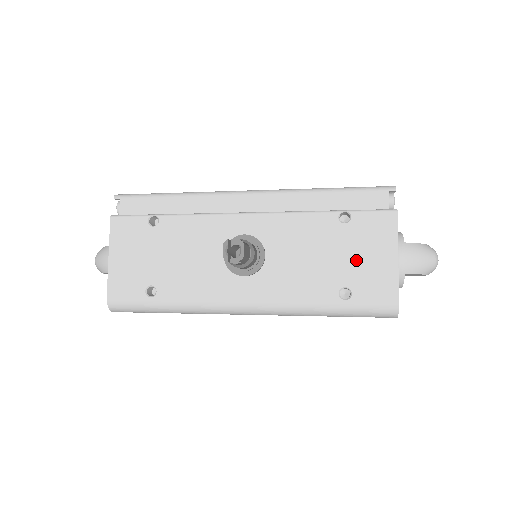
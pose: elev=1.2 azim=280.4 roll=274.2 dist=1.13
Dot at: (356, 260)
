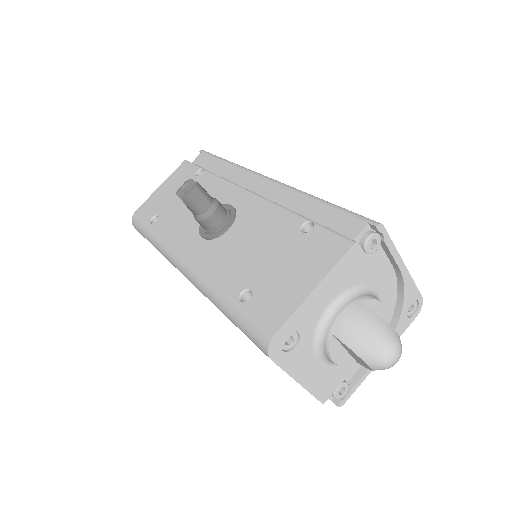
Dot at: (280, 270)
